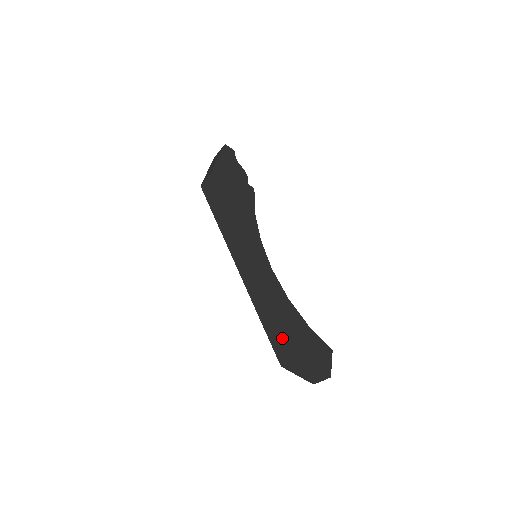
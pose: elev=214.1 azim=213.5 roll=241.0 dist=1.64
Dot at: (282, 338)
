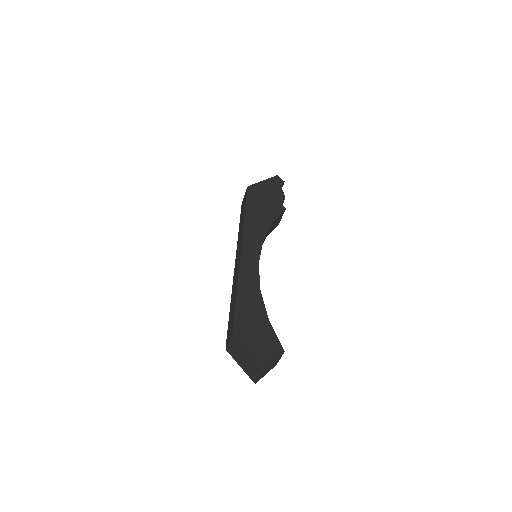
Dot at: (232, 317)
